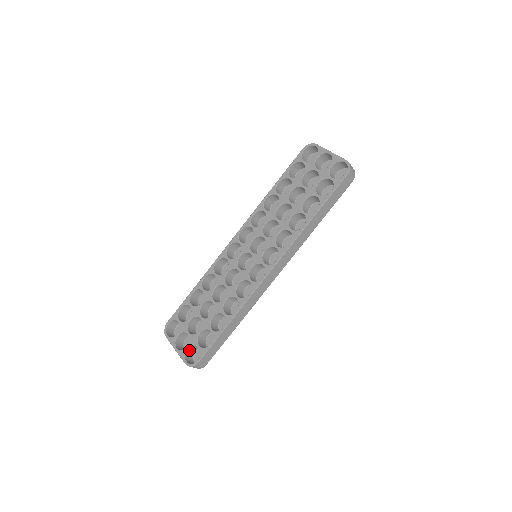
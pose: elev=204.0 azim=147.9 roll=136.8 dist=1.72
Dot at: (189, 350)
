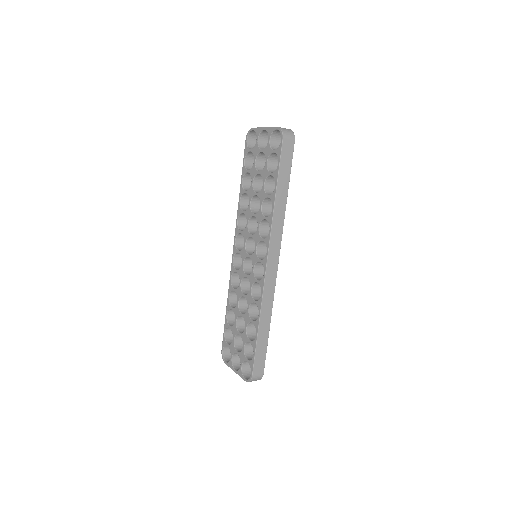
Dot at: (244, 367)
